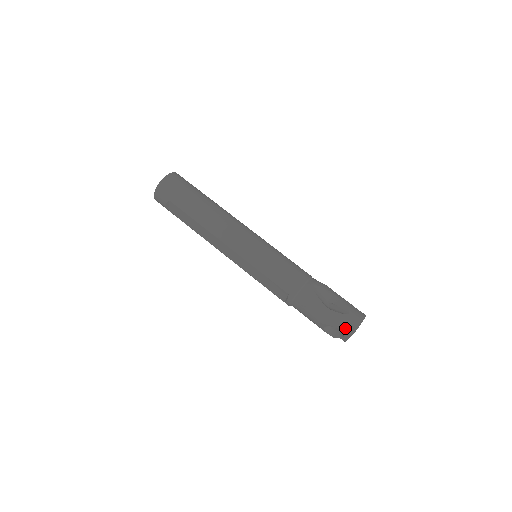
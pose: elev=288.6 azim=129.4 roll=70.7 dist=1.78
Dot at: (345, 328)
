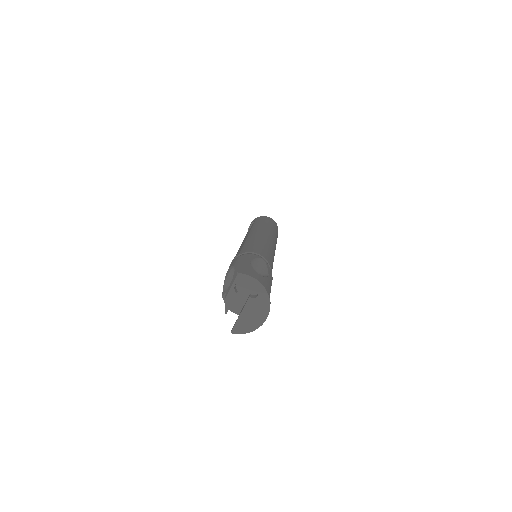
Dot at: (240, 269)
